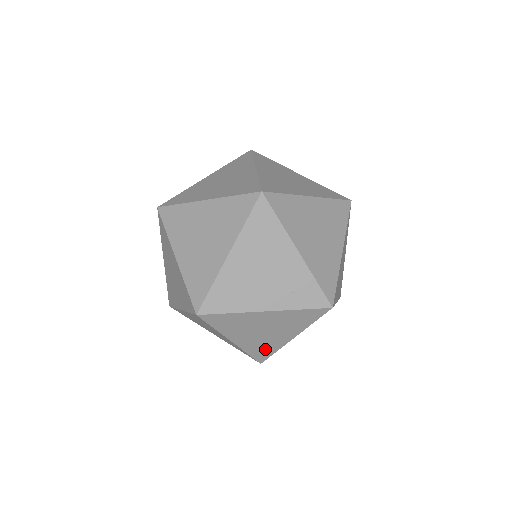
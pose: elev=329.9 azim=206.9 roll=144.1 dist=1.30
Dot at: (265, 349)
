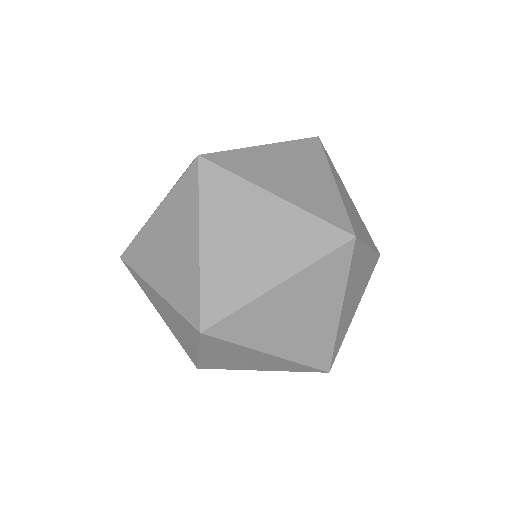
Dot at: (187, 289)
